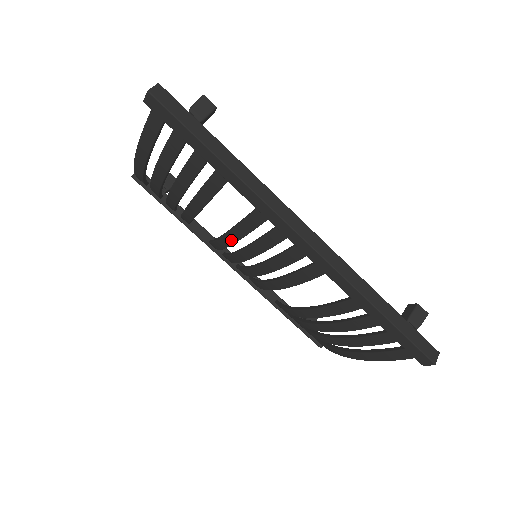
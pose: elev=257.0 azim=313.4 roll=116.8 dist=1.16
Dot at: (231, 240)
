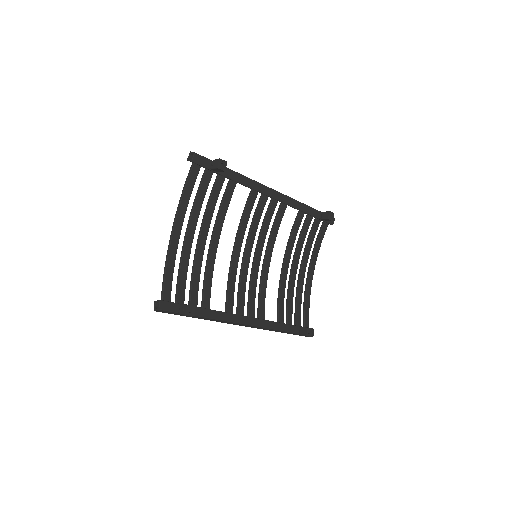
Dot at: (234, 262)
